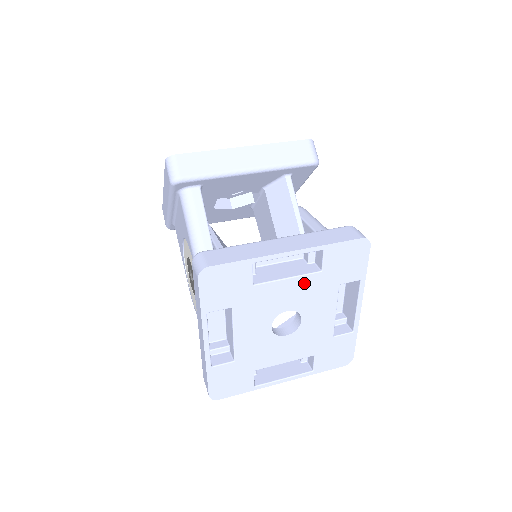
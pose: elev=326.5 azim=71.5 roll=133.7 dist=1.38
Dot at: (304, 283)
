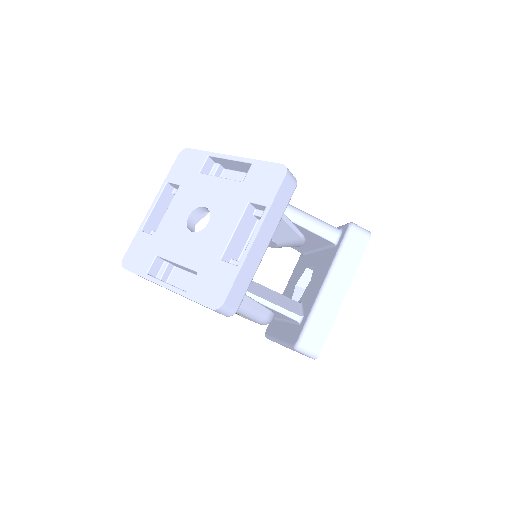
Dot at: occluded
